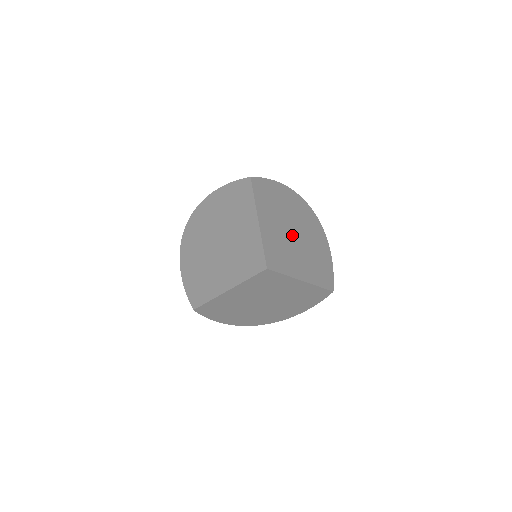
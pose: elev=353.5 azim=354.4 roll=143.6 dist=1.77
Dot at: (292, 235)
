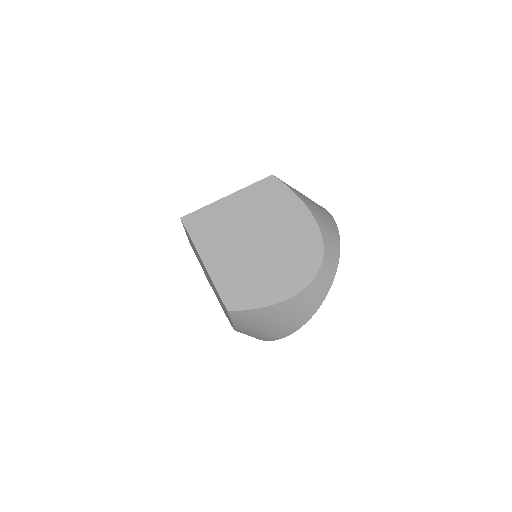
Dot at: occluded
